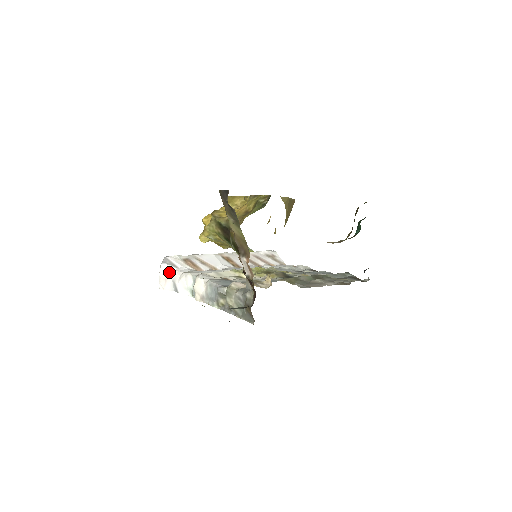
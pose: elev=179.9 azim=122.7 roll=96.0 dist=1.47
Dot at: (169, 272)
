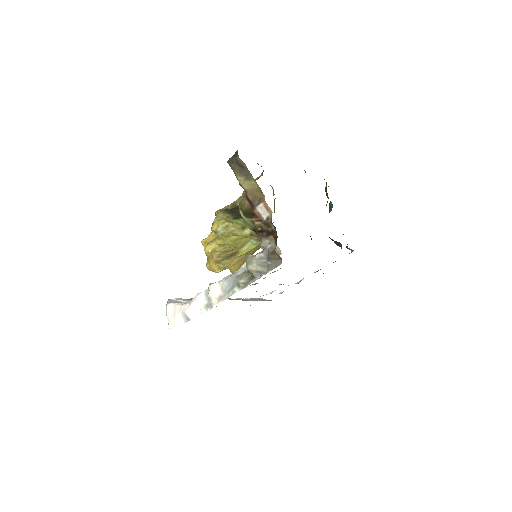
Dot at: (176, 308)
